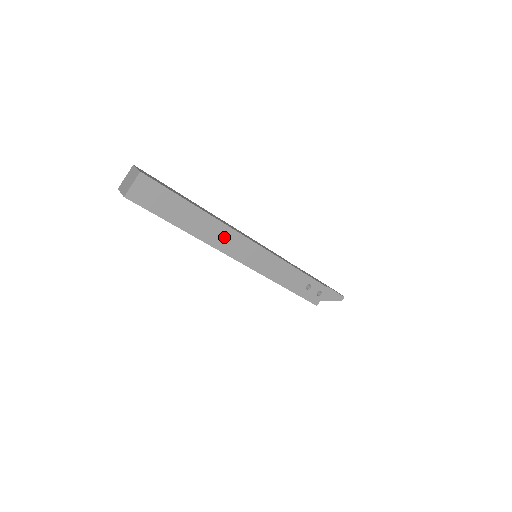
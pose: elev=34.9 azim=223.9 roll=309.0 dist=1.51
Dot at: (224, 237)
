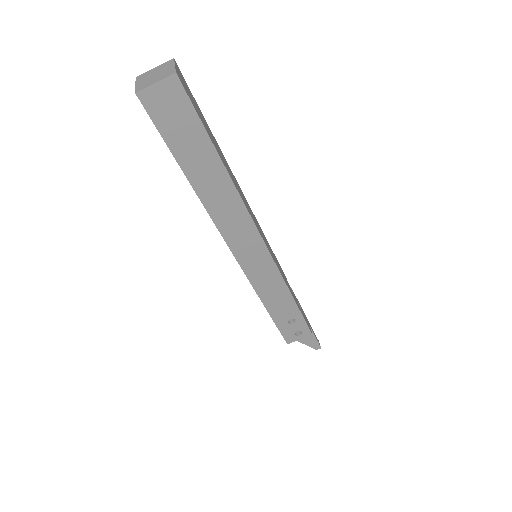
Dot at: (233, 216)
